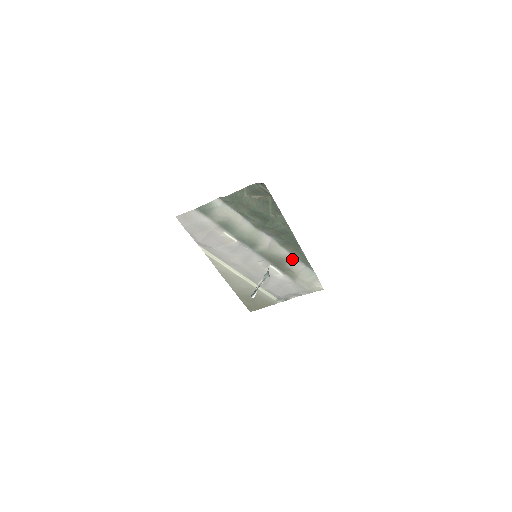
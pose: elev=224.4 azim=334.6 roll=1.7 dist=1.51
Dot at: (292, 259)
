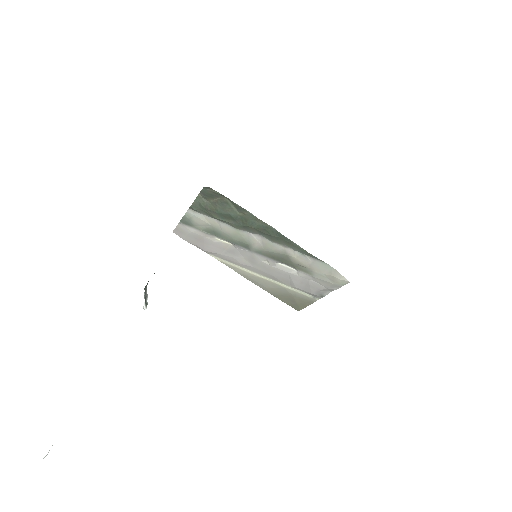
Dot at: (294, 253)
